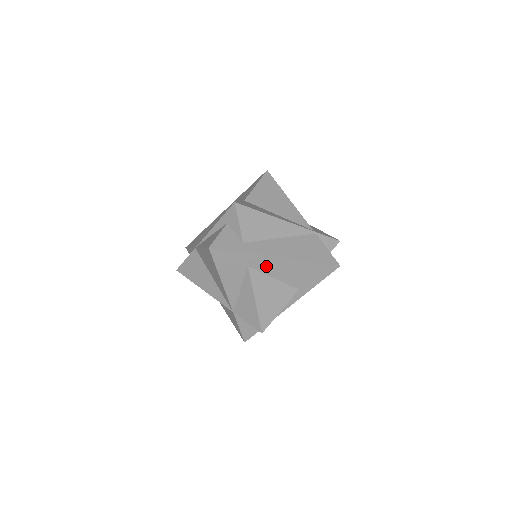
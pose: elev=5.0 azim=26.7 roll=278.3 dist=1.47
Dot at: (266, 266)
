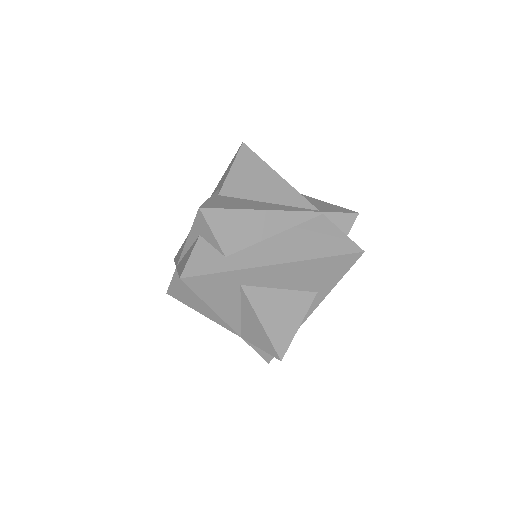
Dot at: (264, 278)
